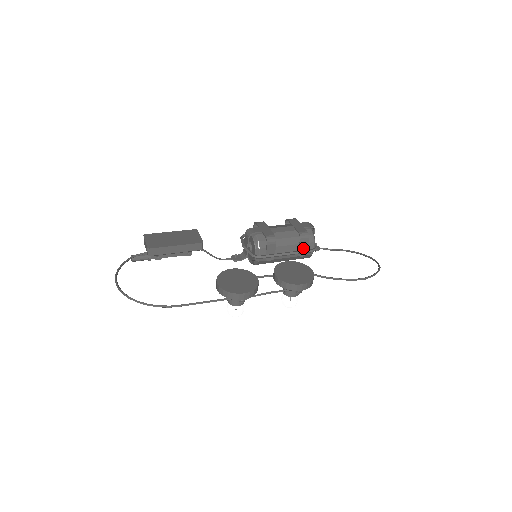
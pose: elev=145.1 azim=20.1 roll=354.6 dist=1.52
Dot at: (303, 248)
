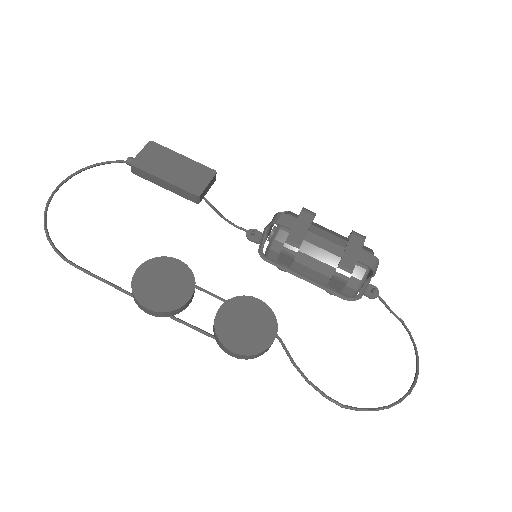
Dot at: (335, 286)
